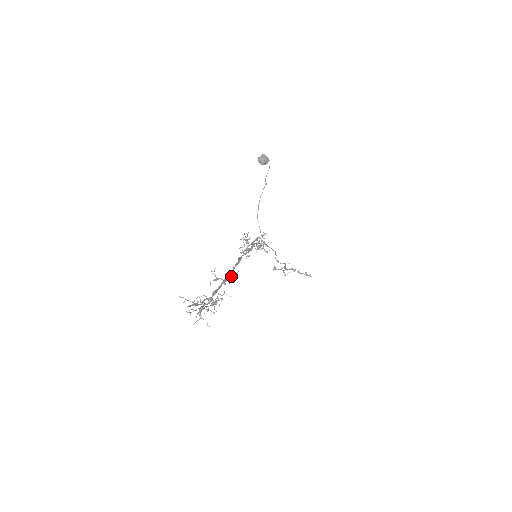
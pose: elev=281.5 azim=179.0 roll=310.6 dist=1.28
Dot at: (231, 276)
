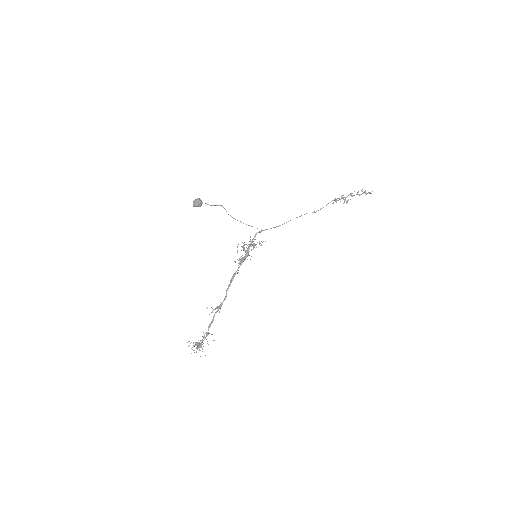
Dot at: (218, 307)
